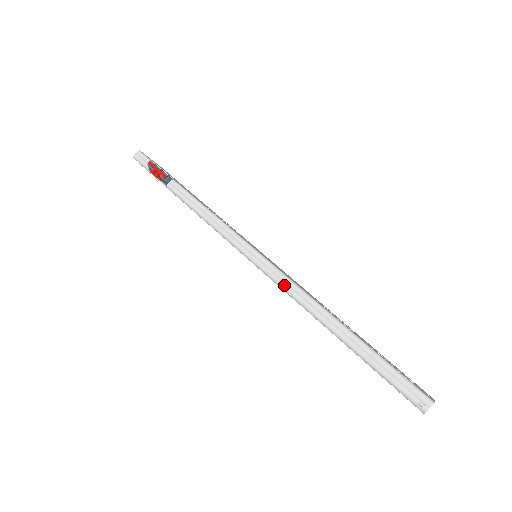
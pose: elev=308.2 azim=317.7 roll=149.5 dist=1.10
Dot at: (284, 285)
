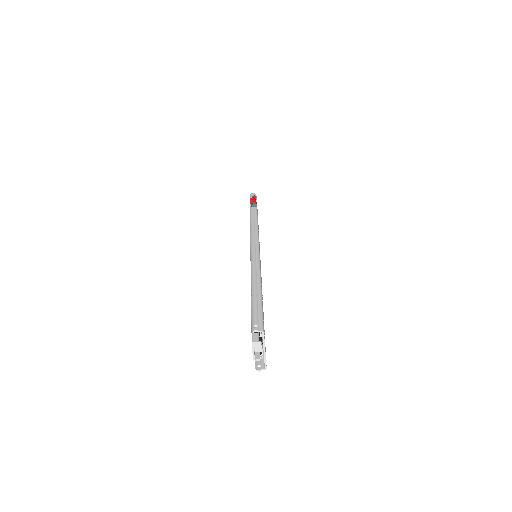
Dot at: (254, 257)
